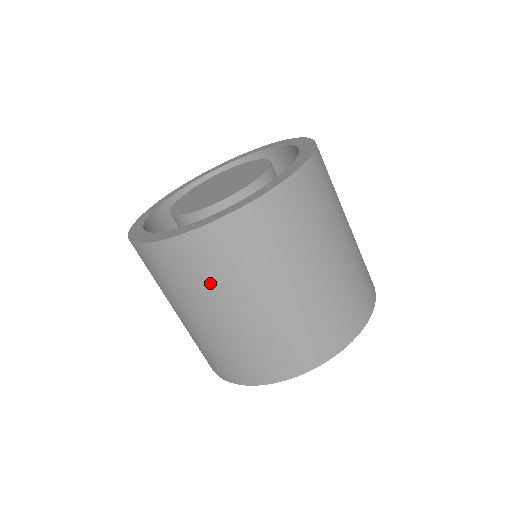
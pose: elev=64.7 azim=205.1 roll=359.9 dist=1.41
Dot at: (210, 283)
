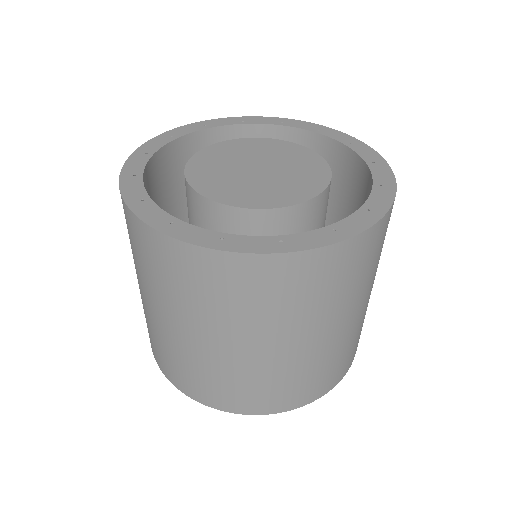
Dot at: (135, 257)
